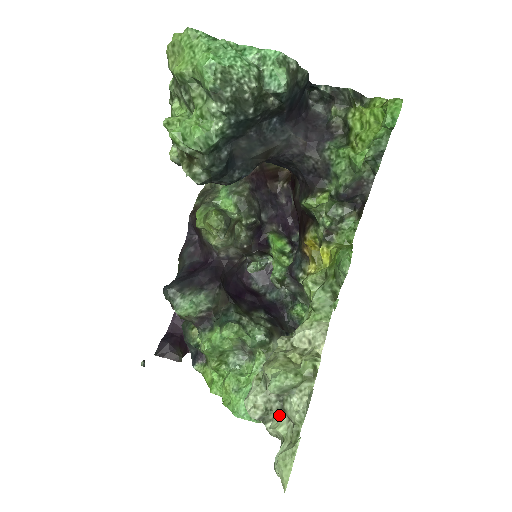
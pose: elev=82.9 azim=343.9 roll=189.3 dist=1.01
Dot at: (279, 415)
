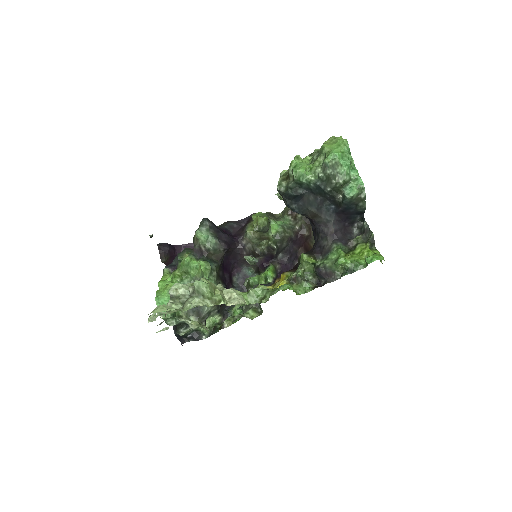
Dot at: (180, 303)
